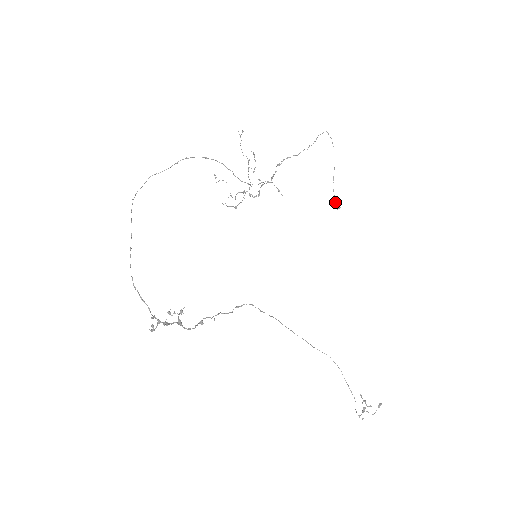
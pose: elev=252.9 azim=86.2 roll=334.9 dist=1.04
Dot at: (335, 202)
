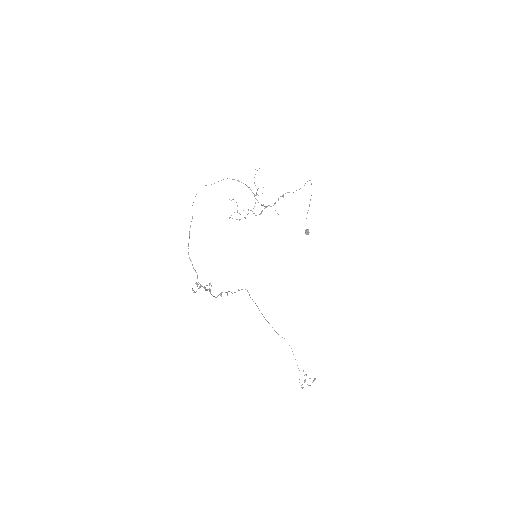
Dot at: (306, 230)
